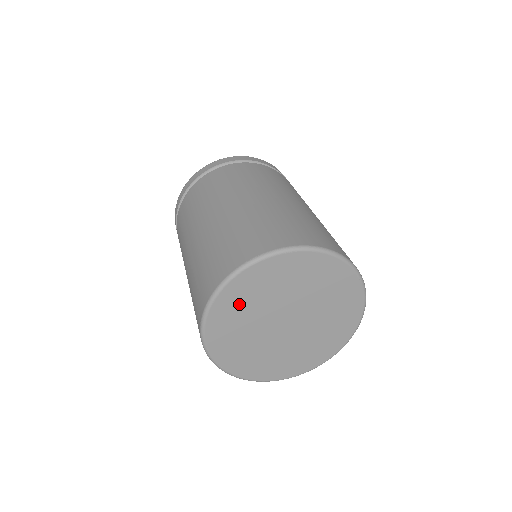
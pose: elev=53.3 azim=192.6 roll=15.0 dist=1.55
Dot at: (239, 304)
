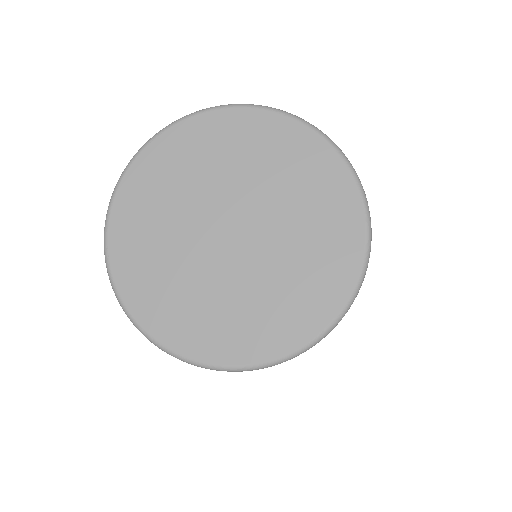
Dot at: (143, 240)
